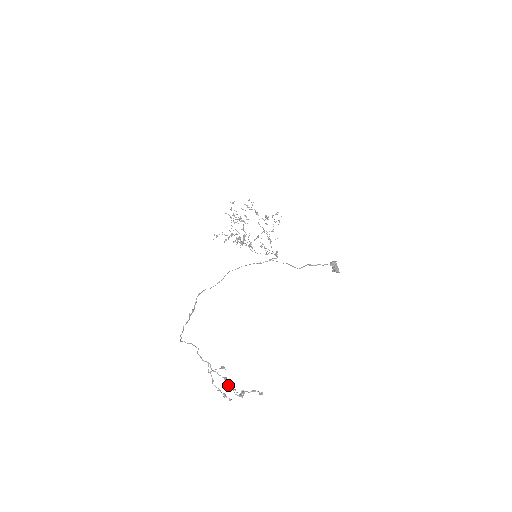
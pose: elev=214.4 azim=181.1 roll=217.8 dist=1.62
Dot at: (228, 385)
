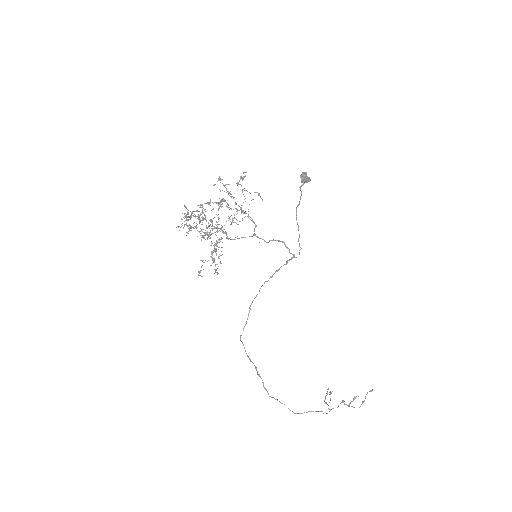
Dot at: occluded
